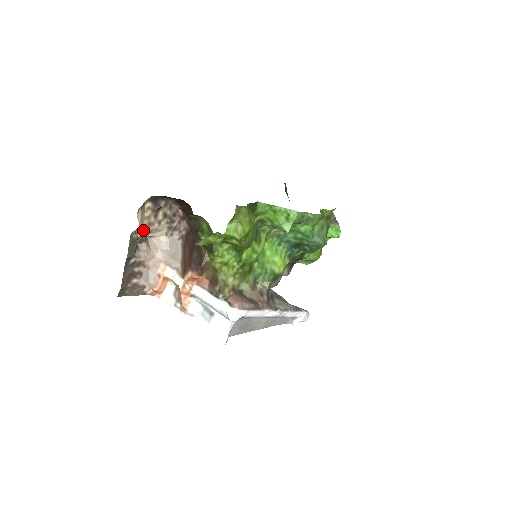
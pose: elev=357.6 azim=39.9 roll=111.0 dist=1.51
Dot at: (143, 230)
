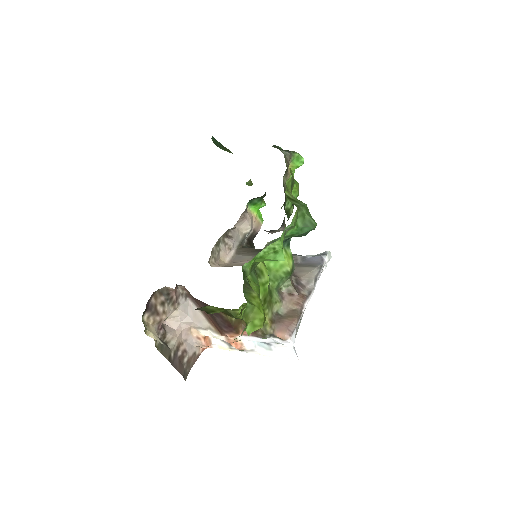
Dot at: (158, 330)
